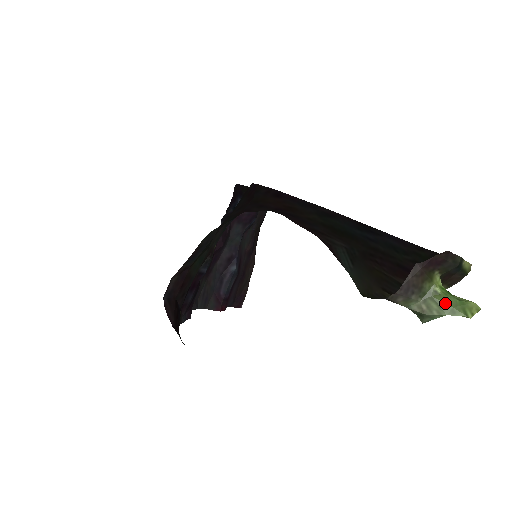
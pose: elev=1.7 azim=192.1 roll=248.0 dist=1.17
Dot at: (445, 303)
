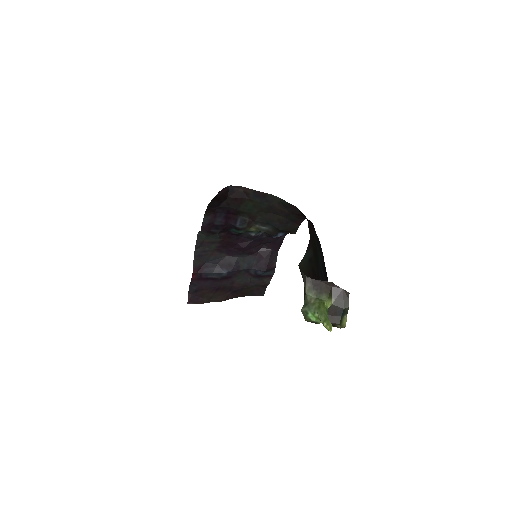
Dot at: (323, 308)
